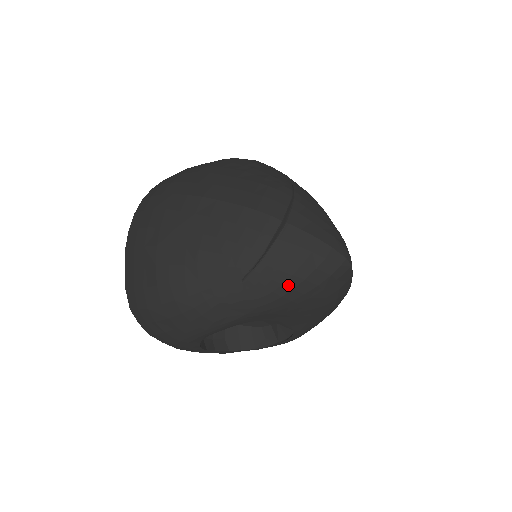
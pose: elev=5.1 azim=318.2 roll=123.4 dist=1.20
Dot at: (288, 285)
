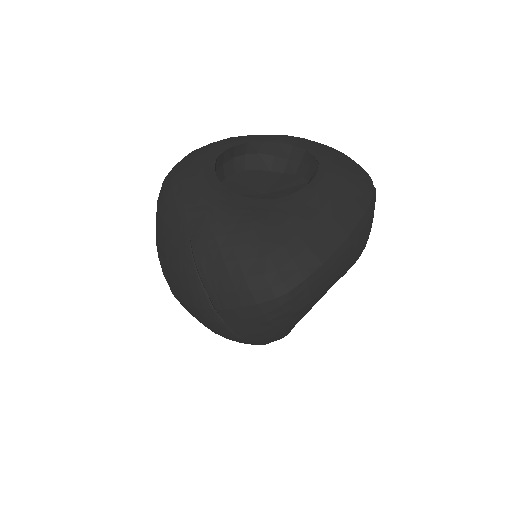
Dot at: (272, 333)
